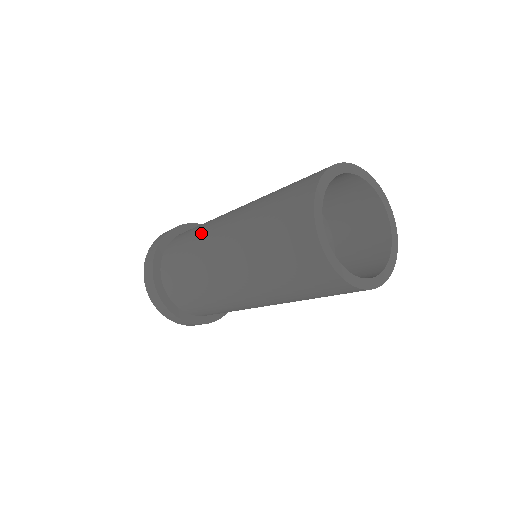
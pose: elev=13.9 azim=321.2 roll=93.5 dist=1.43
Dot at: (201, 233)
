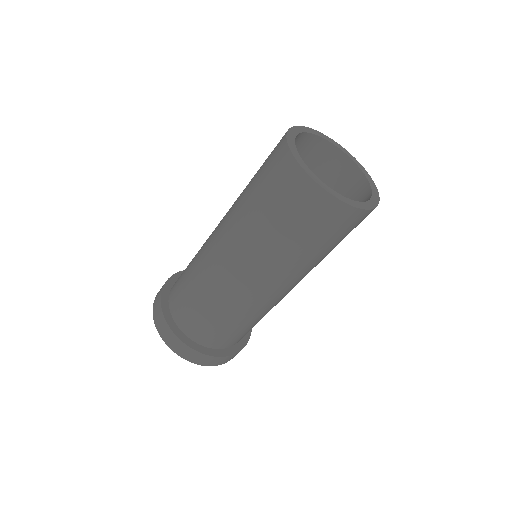
Dot at: (201, 271)
